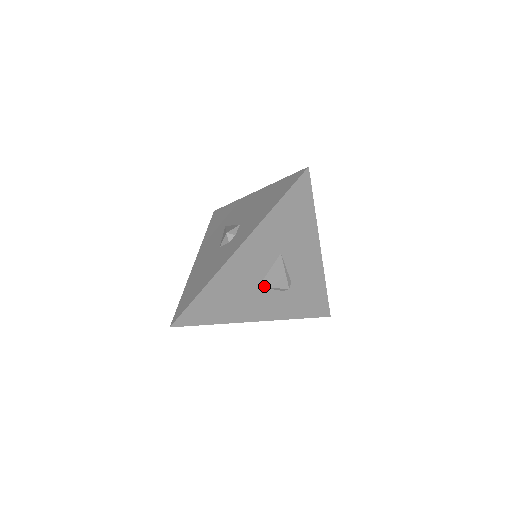
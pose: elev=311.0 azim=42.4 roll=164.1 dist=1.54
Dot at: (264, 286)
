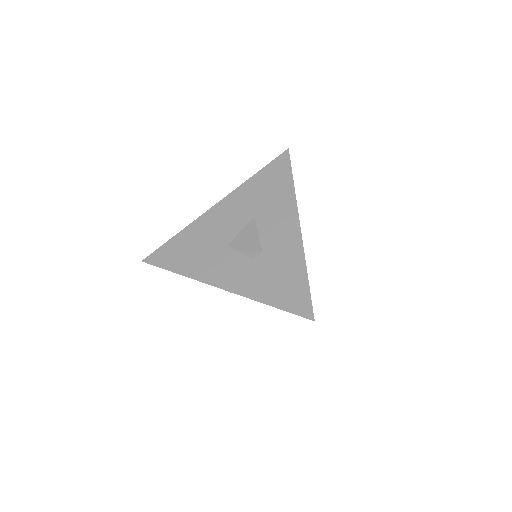
Dot at: (232, 246)
